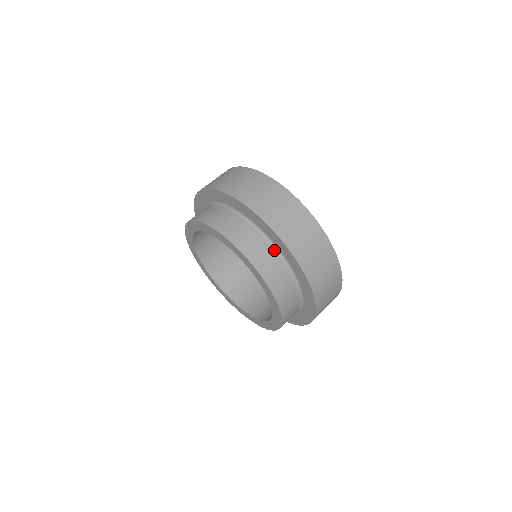
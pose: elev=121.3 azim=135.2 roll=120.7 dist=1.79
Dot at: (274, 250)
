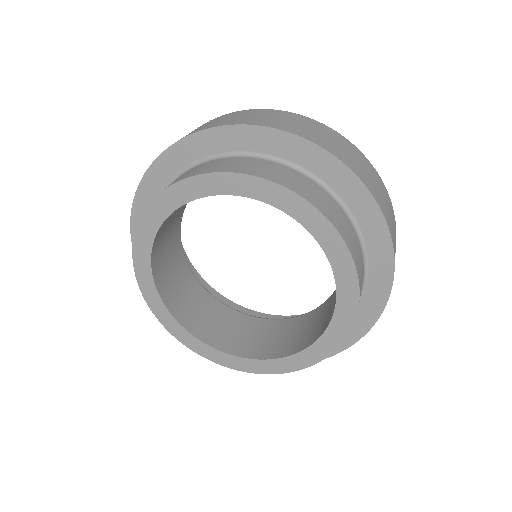
Dot at: (280, 164)
